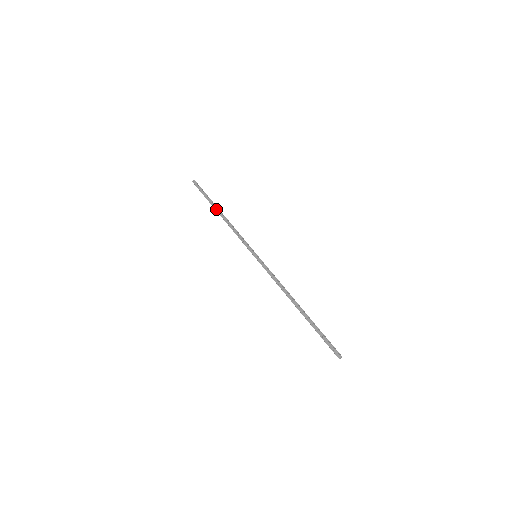
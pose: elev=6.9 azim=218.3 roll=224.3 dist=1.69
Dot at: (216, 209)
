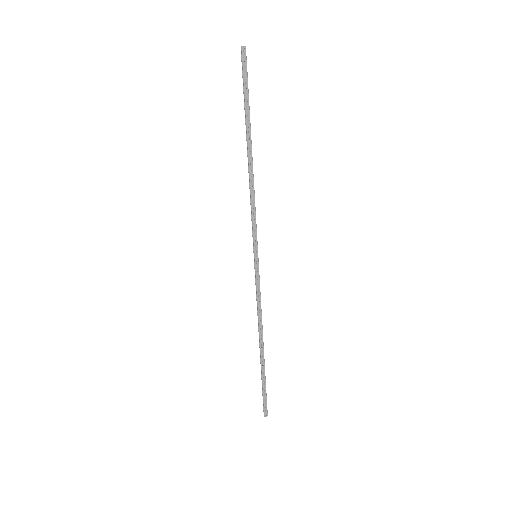
Dot at: (249, 140)
